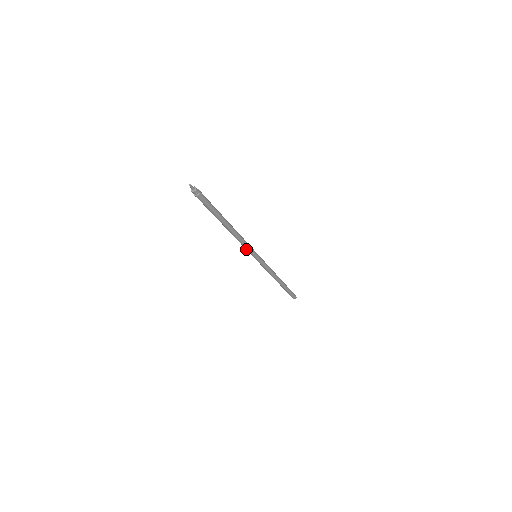
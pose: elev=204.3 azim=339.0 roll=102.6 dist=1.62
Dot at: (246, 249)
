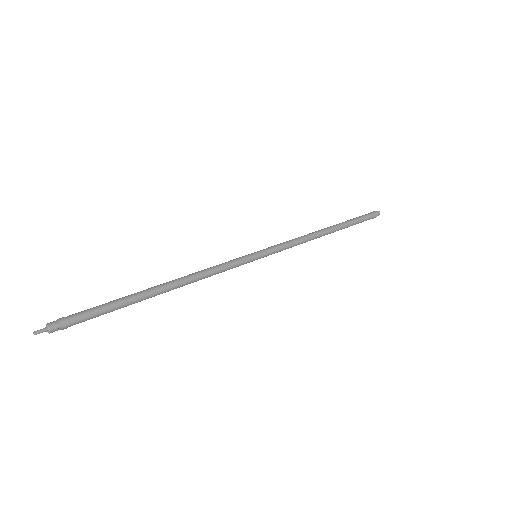
Dot at: (229, 269)
